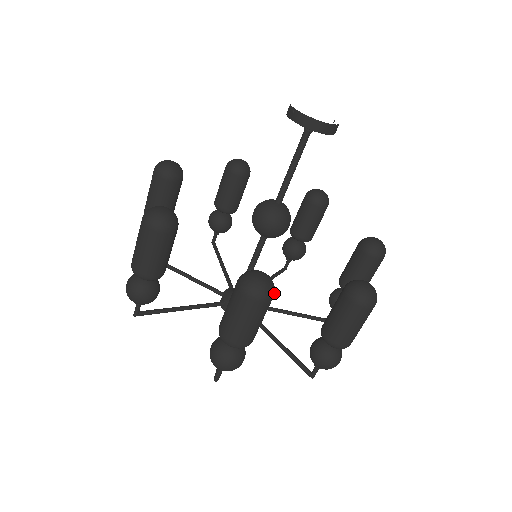
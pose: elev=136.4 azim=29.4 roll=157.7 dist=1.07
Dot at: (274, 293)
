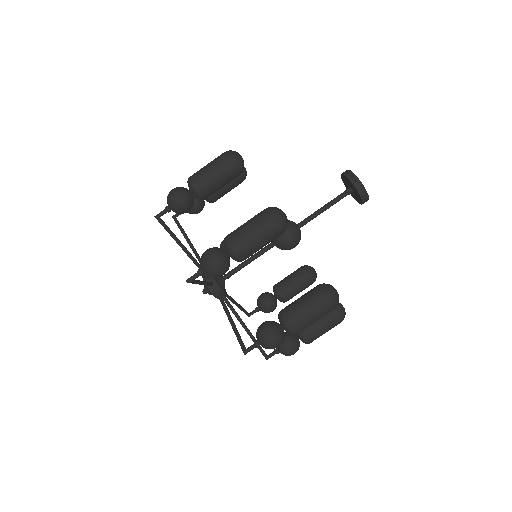
Dot at: occluded
